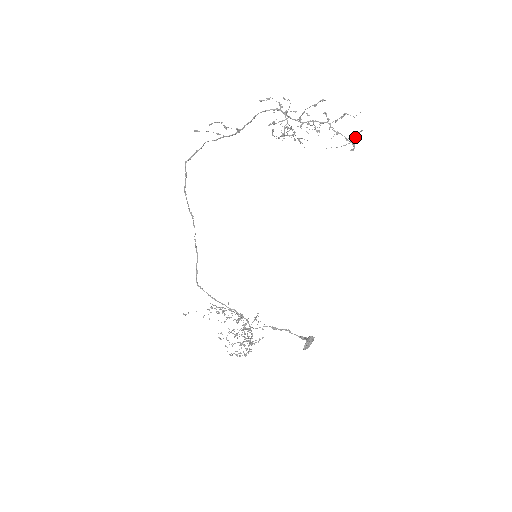
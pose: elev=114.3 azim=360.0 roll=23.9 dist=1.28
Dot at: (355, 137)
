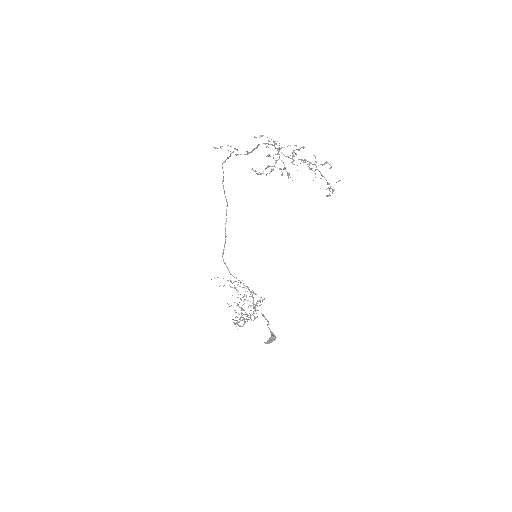
Dot at: occluded
